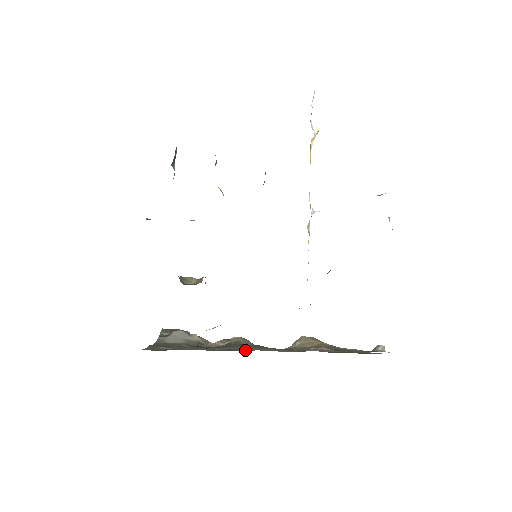
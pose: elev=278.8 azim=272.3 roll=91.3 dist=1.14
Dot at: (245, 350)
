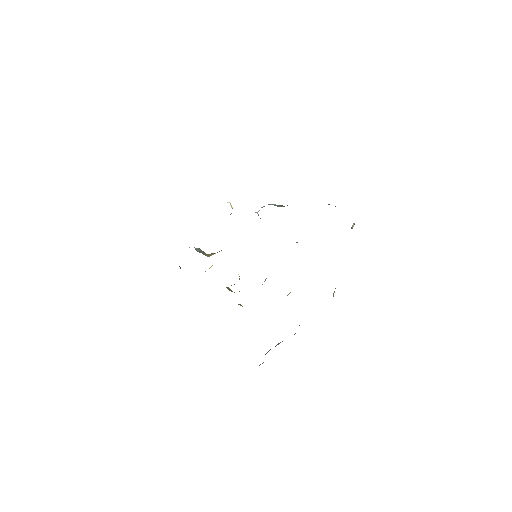
Dot at: occluded
